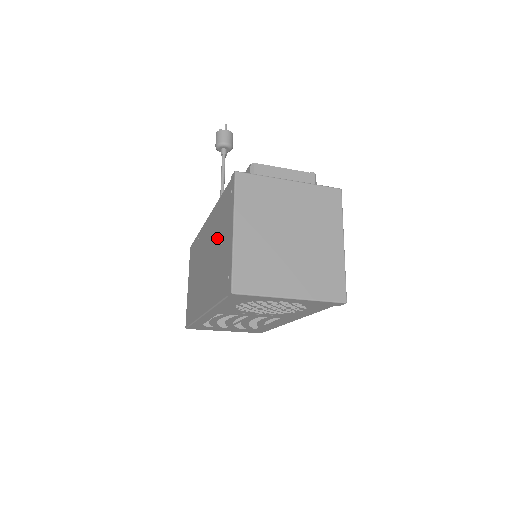
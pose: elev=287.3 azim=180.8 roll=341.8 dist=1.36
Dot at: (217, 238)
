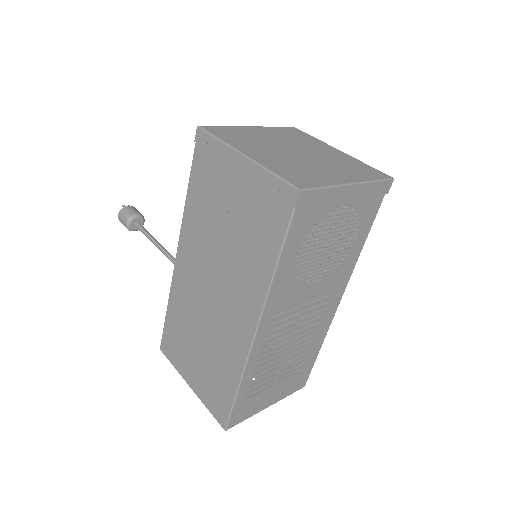
Dot at: (215, 227)
